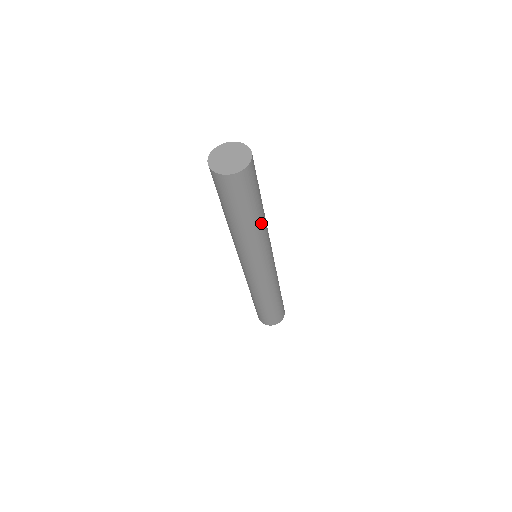
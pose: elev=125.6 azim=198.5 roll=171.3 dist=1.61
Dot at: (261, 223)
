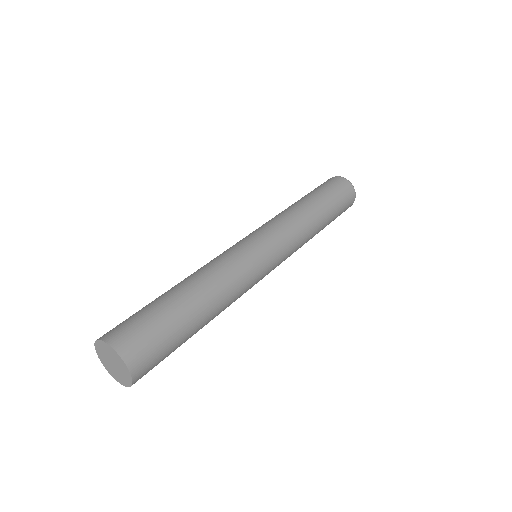
Dot at: (215, 314)
